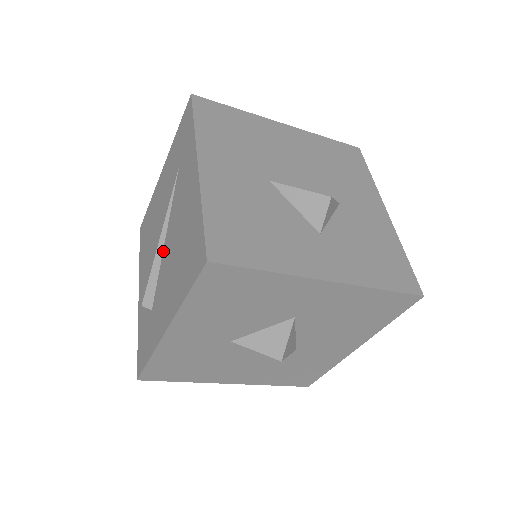
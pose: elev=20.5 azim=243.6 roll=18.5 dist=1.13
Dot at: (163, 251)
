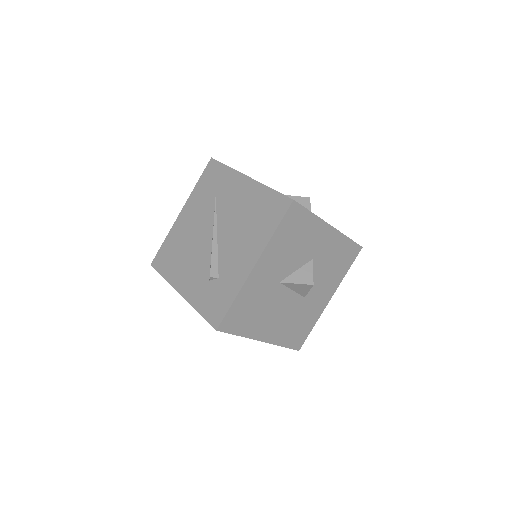
Dot at: (218, 240)
